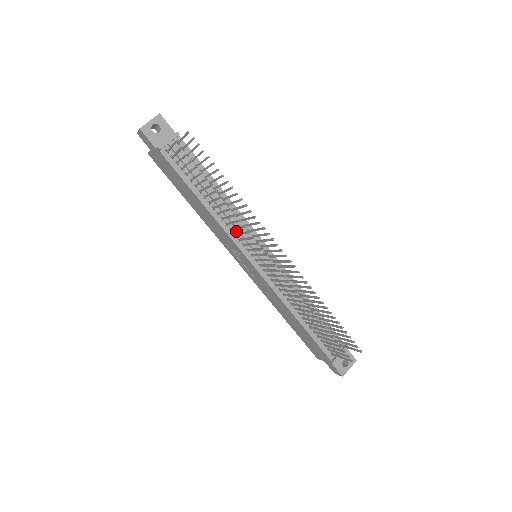
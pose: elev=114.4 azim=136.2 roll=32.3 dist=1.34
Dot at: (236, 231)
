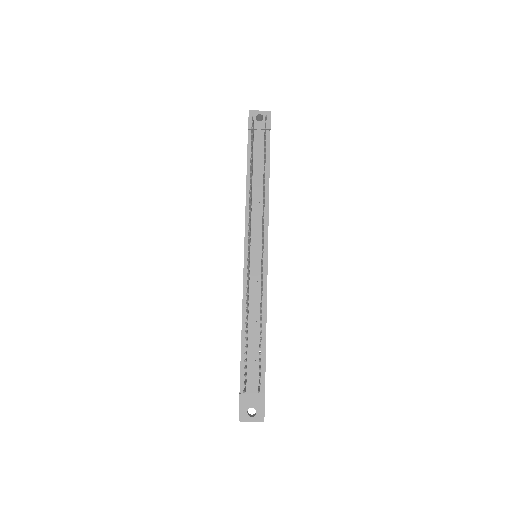
Dot at: (254, 221)
